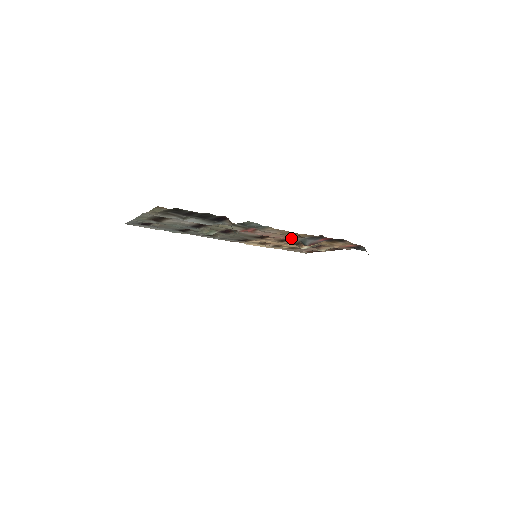
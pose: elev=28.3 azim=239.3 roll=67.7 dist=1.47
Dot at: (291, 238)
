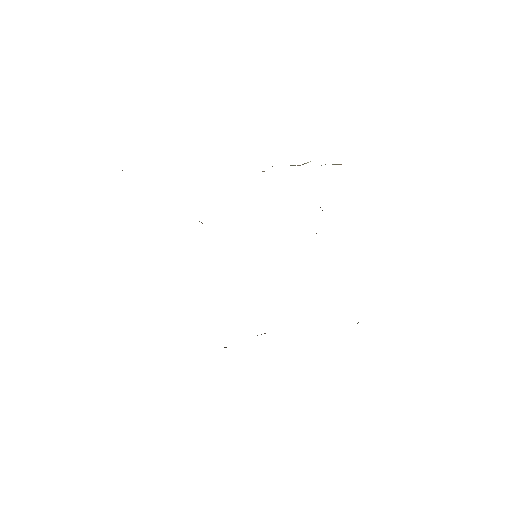
Dot at: occluded
